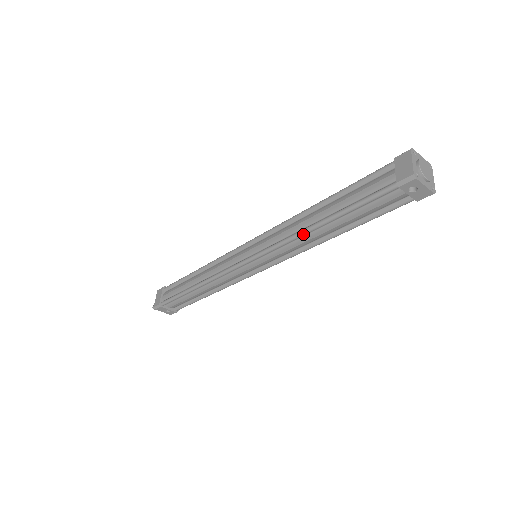
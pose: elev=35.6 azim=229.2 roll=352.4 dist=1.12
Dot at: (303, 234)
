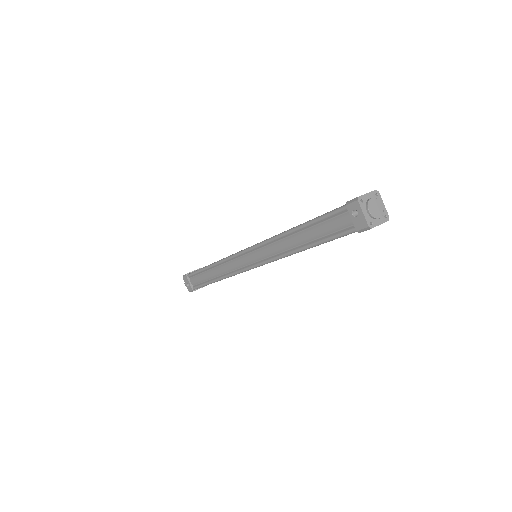
Dot at: (282, 234)
